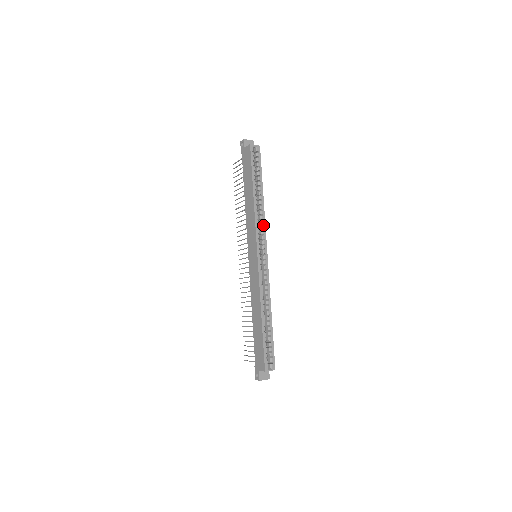
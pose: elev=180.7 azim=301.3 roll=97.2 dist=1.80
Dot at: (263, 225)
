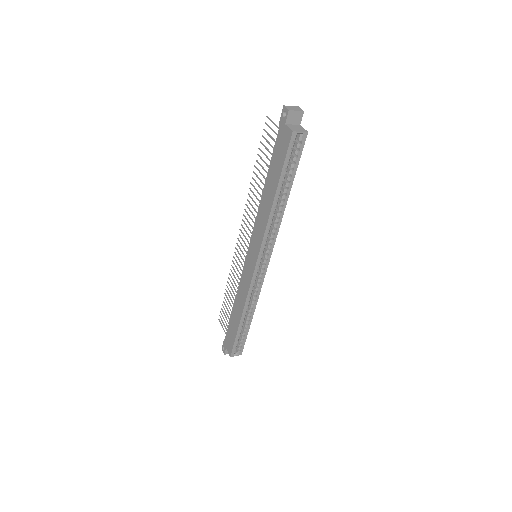
Dot at: (274, 234)
